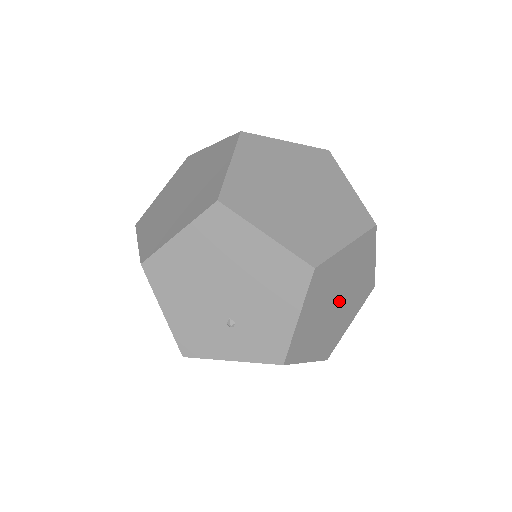
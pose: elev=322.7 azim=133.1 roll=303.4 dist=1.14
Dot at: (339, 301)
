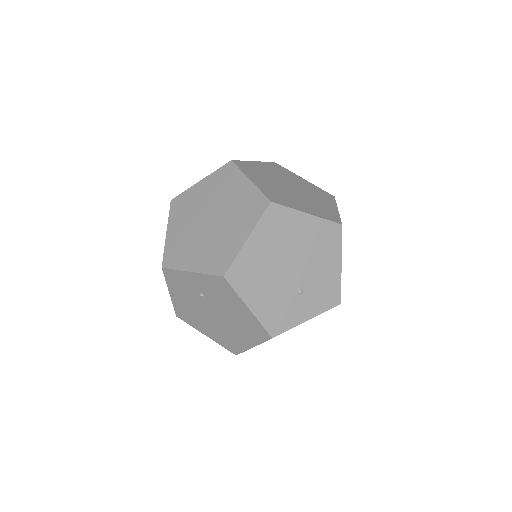
Dot at: occluded
